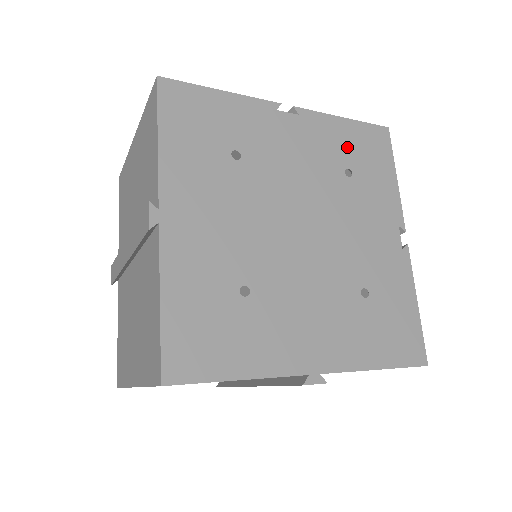
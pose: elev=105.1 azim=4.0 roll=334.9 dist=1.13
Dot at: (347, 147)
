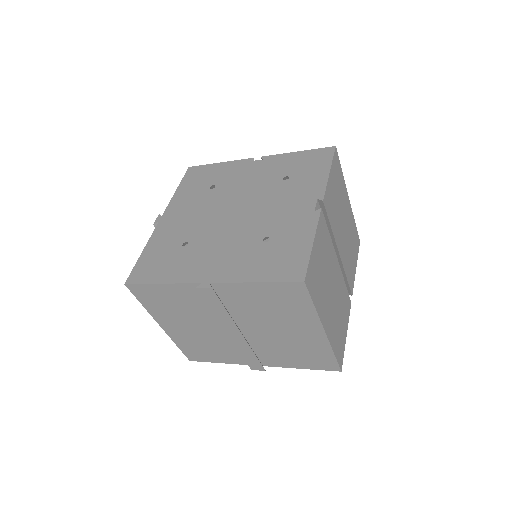
Dot at: (292, 166)
